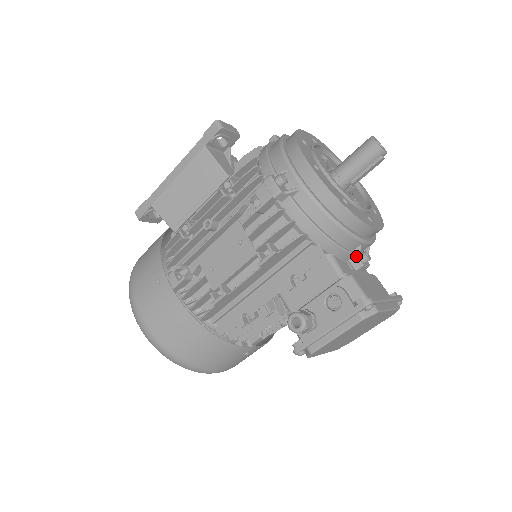
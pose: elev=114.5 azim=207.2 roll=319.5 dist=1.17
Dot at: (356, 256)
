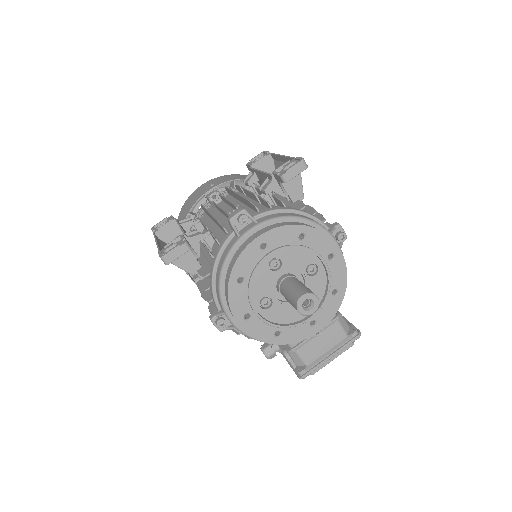
Dot at: occluded
